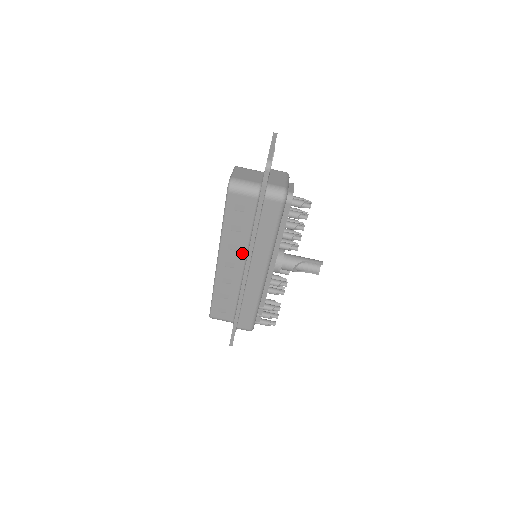
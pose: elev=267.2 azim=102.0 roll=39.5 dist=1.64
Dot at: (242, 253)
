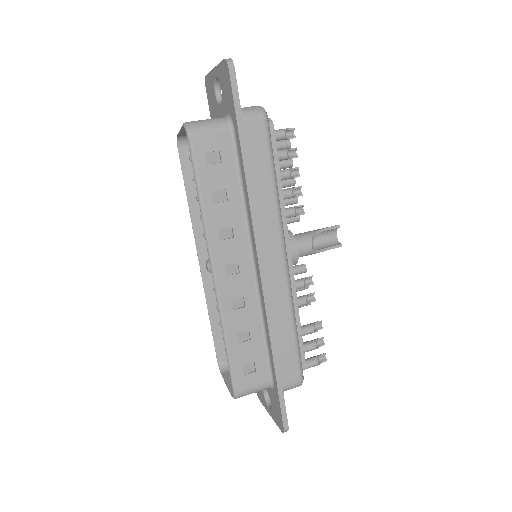
Dot at: (242, 238)
